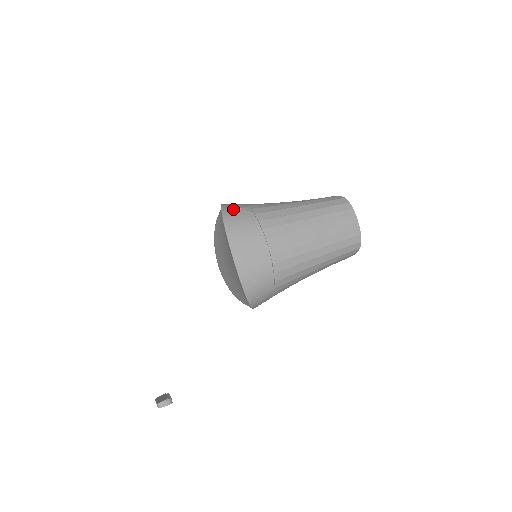
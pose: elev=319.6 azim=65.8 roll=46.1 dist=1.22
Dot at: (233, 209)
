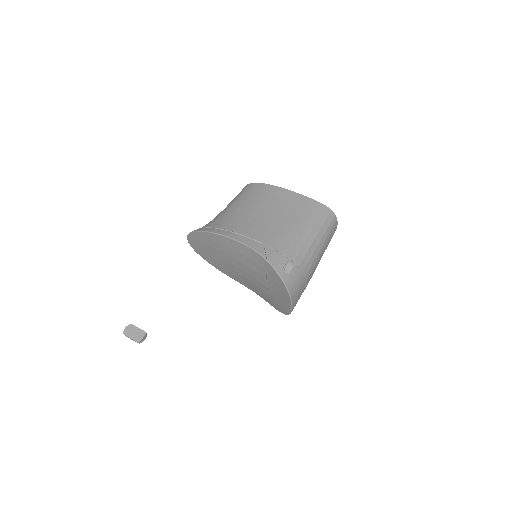
Dot at: (285, 270)
